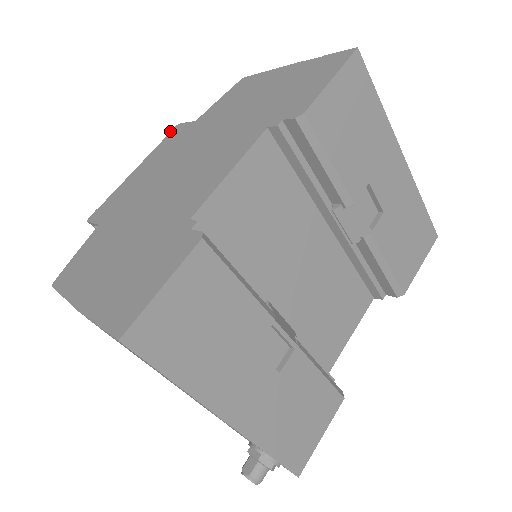
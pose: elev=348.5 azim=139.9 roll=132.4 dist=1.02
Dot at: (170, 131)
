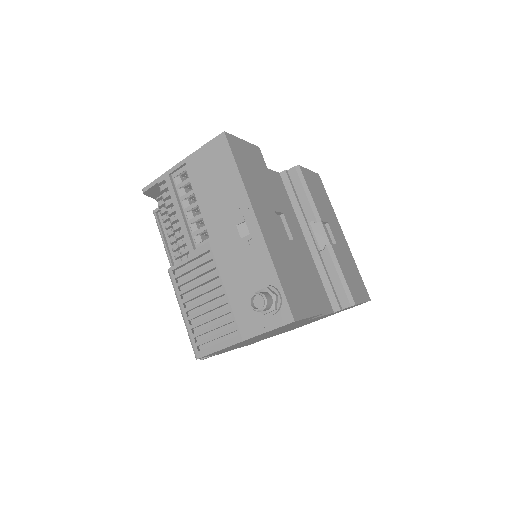
Dot at: occluded
